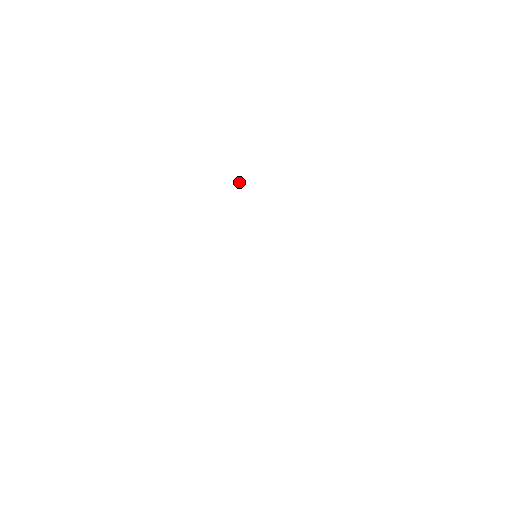
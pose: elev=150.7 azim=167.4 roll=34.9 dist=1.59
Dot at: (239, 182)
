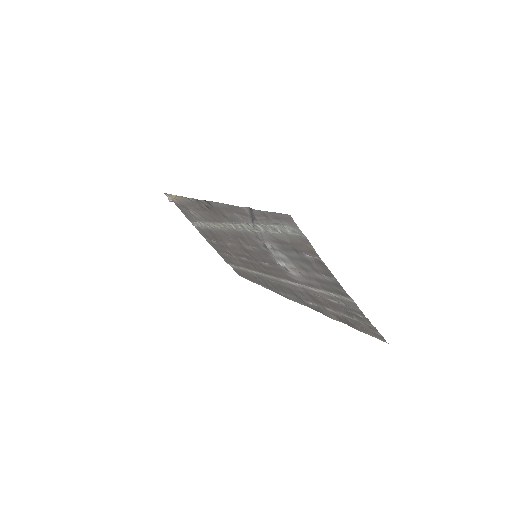
Dot at: occluded
